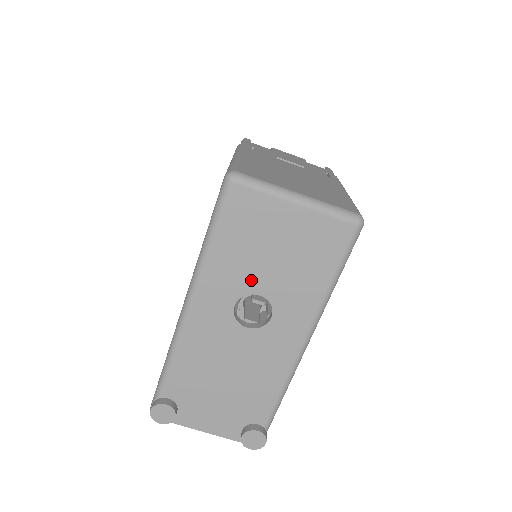
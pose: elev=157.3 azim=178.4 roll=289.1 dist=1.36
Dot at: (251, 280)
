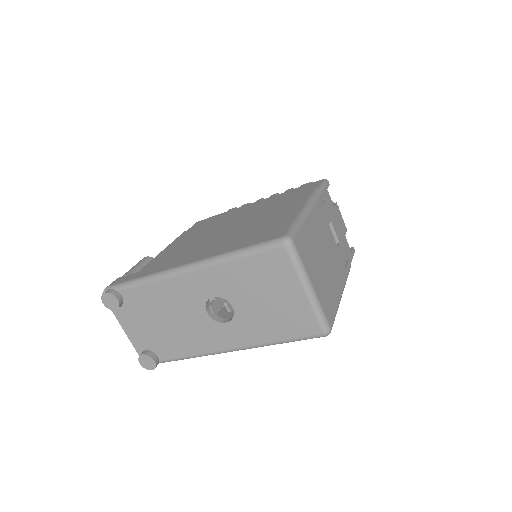
Dot at: (237, 296)
